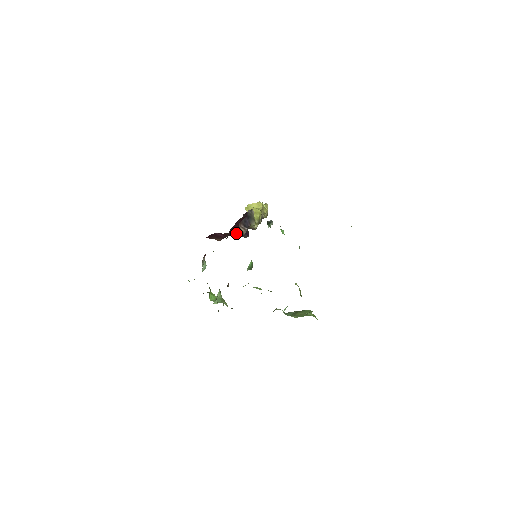
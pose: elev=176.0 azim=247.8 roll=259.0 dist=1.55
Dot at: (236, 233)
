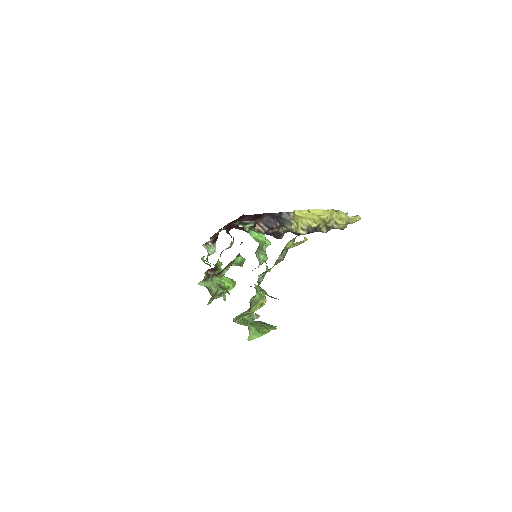
Dot at: occluded
